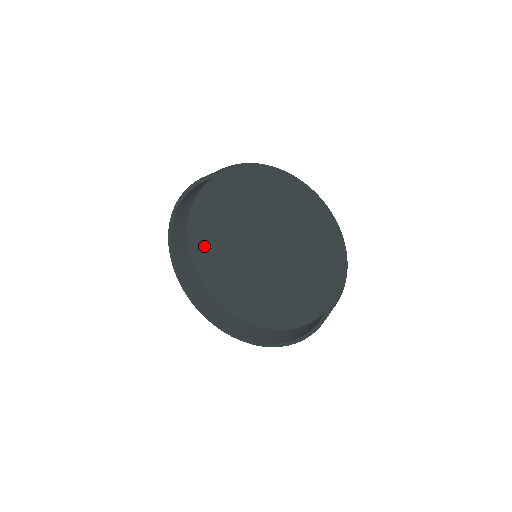
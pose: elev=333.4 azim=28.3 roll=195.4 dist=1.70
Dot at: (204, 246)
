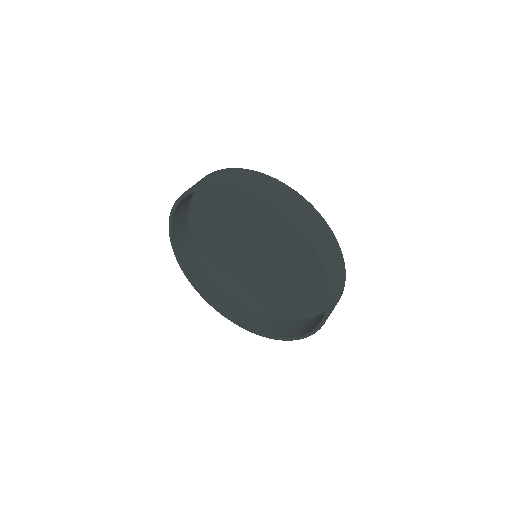
Dot at: (222, 198)
